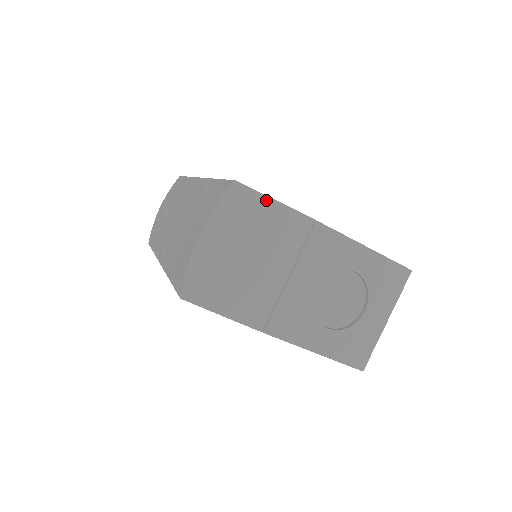
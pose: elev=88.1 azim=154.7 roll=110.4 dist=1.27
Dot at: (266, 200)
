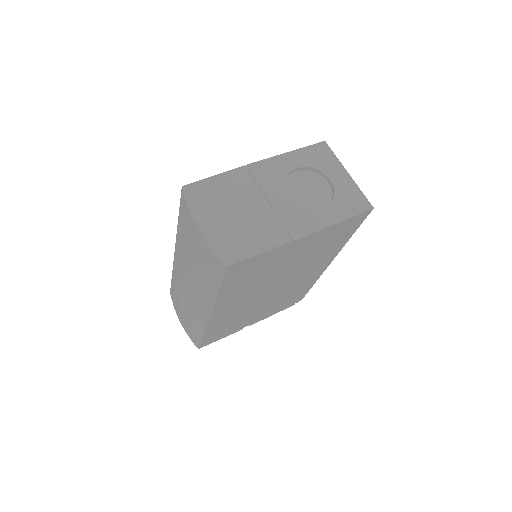
Dot at: (209, 180)
